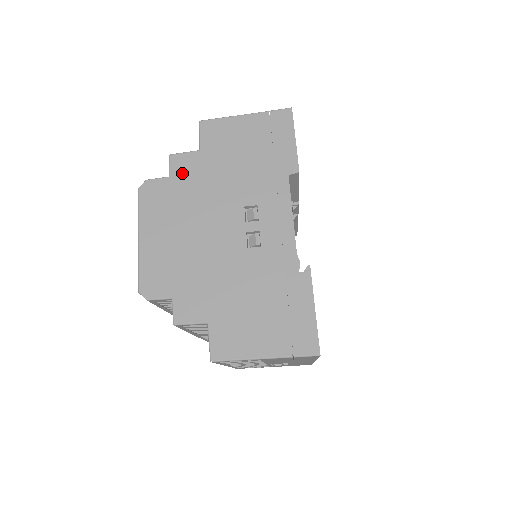
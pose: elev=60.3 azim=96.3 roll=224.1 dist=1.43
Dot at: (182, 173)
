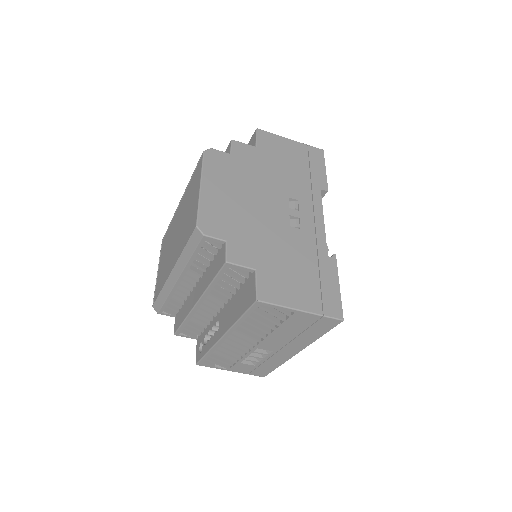
Dot at: (241, 156)
